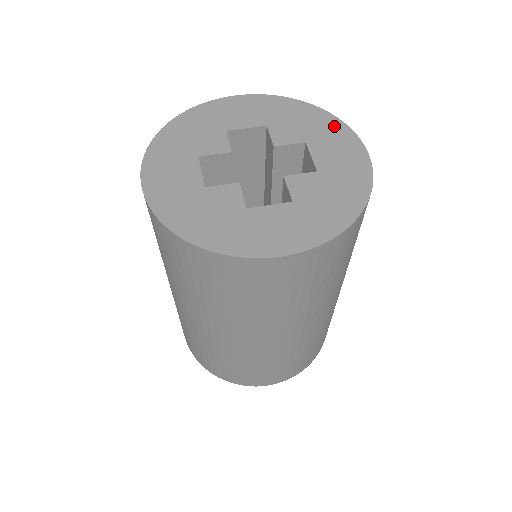
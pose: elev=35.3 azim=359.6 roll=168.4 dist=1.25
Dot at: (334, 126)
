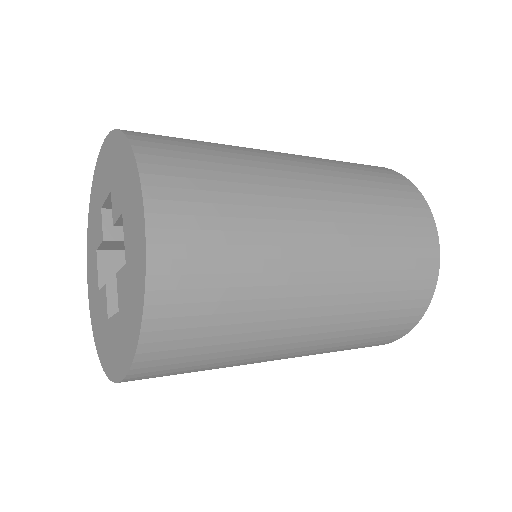
Dot at: (132, 173)
